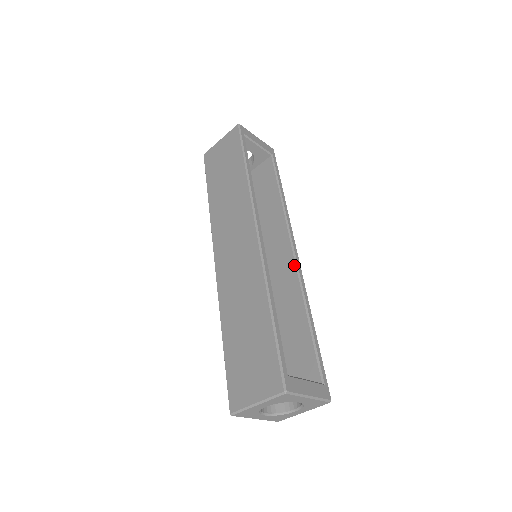
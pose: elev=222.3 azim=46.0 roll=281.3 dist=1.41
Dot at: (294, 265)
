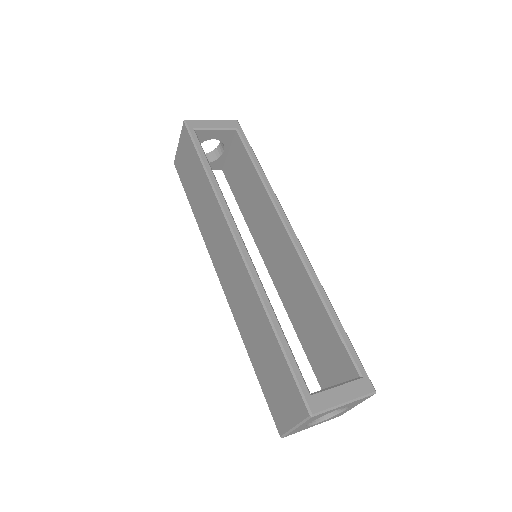
Dot at: (295, 251)
